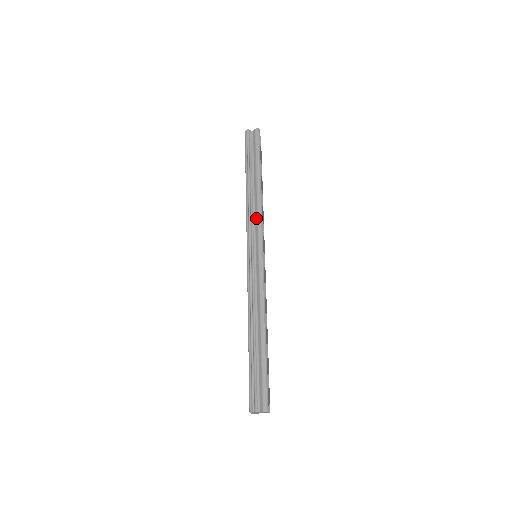
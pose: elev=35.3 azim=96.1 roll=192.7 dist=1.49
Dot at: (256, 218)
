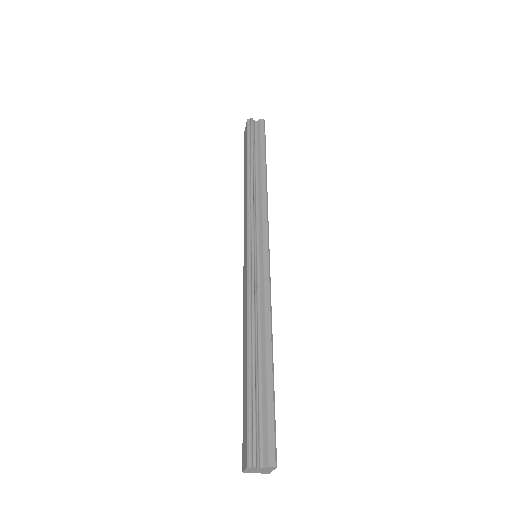
Dot at: (260, 210)
